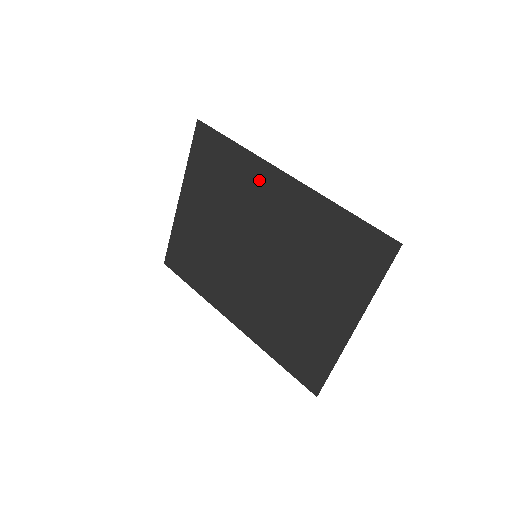
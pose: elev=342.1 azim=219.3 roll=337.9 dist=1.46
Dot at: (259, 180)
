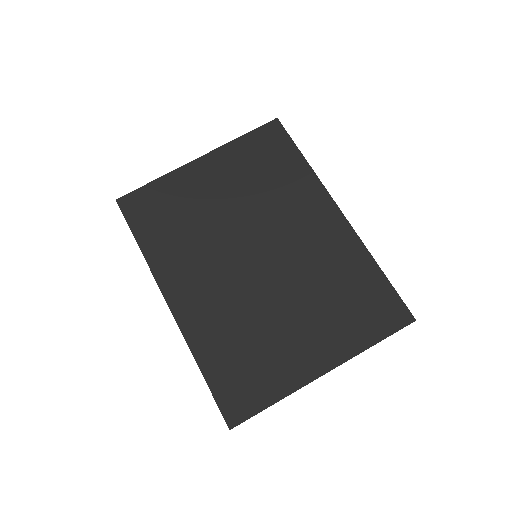
Dot at: (309, 199)
